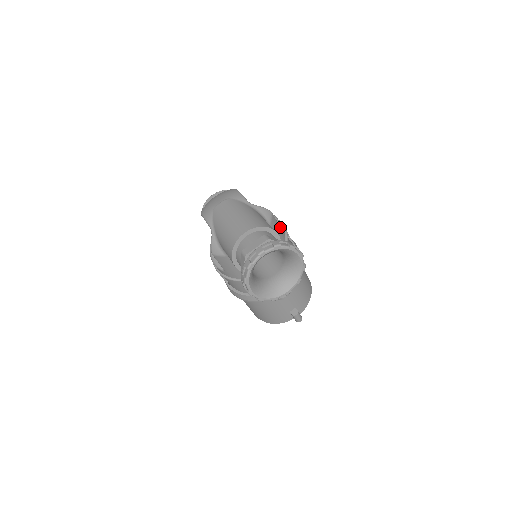
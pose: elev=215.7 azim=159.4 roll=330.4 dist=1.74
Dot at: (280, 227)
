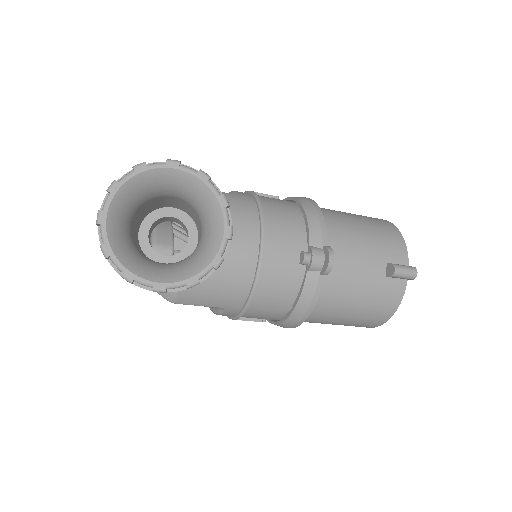
Dot at: occluded
